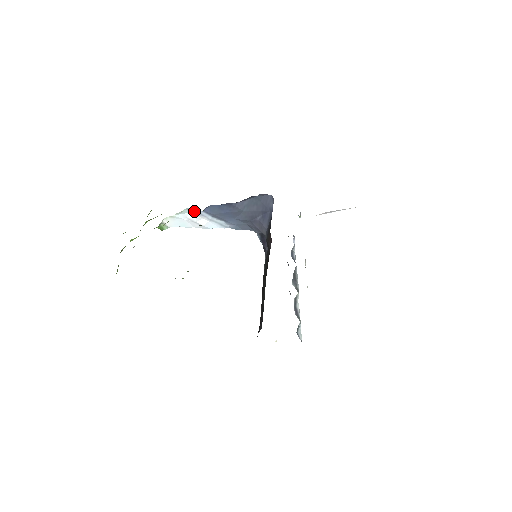
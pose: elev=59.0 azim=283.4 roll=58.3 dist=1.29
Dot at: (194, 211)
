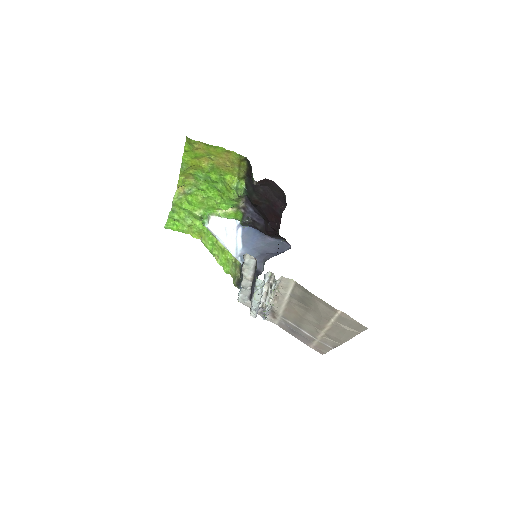
Dot at: (236, 226)
